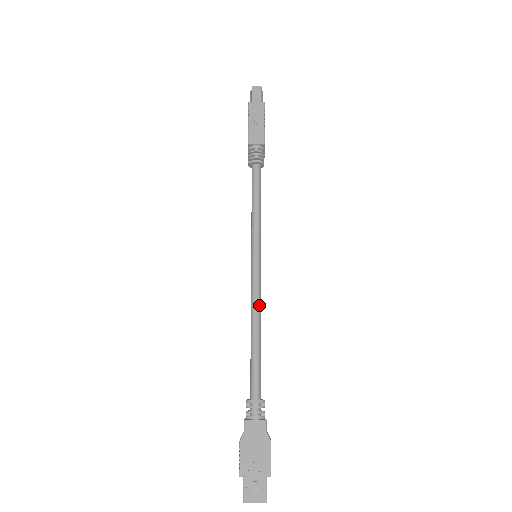
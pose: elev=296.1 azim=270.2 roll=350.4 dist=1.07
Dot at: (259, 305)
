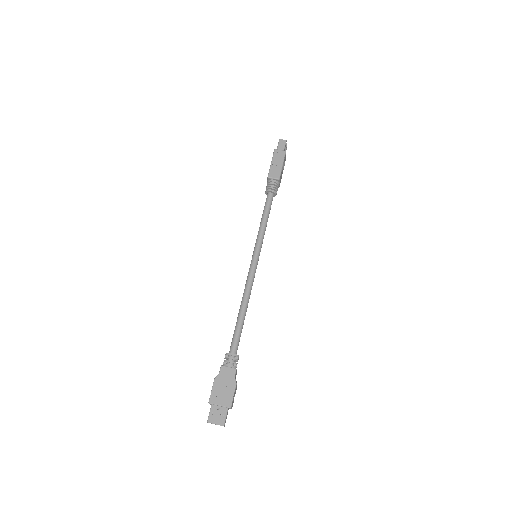
Dot at: (250, 290)
